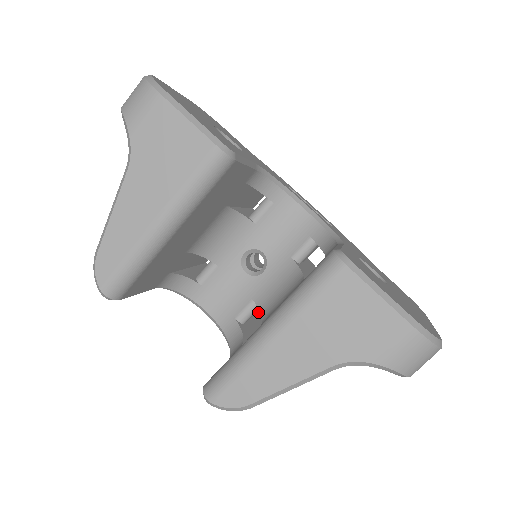
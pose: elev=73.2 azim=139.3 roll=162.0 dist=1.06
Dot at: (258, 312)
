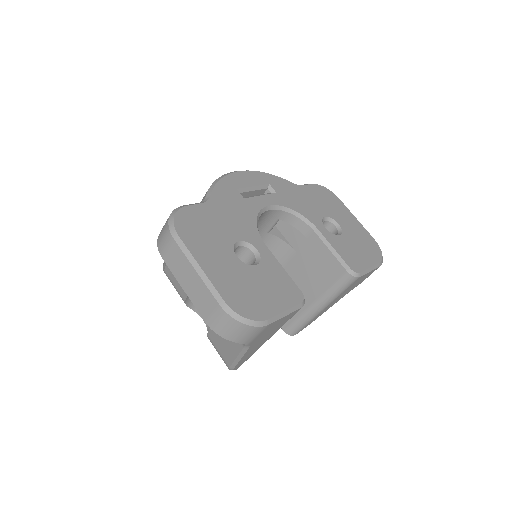
Dot at: occluded
